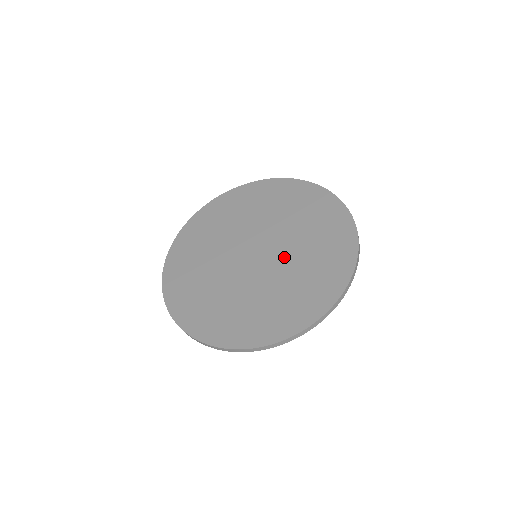
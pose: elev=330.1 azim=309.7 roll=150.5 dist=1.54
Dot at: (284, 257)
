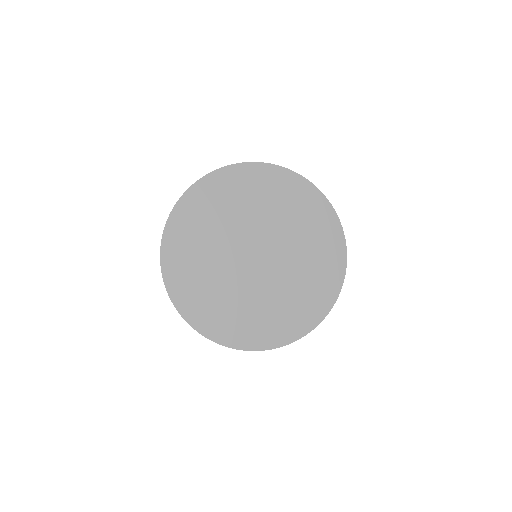
Dot at: (285, 247)
